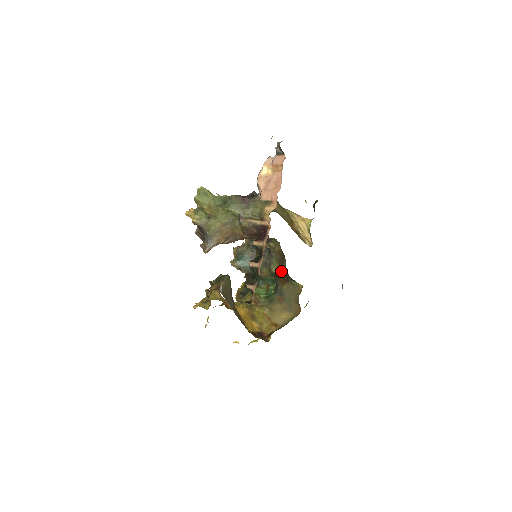
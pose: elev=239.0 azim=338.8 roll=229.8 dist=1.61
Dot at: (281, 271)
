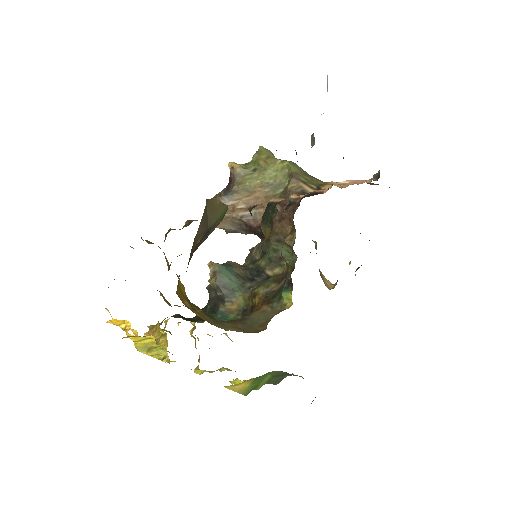
Dot at: (271, 289)
